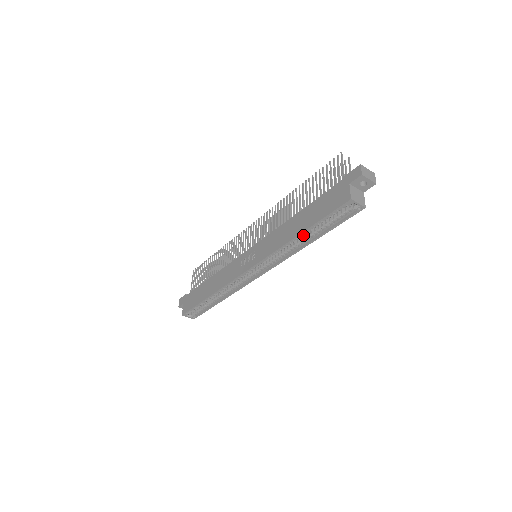
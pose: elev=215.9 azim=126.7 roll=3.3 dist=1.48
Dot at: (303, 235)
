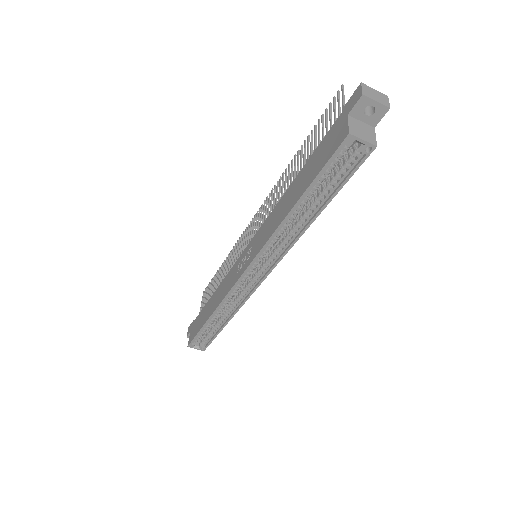
Dot at: (299, 210)
